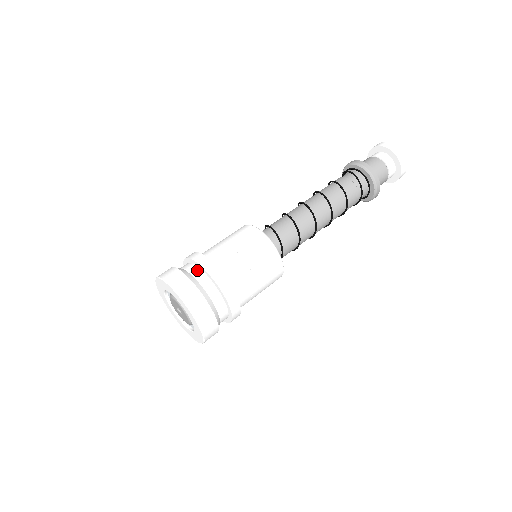
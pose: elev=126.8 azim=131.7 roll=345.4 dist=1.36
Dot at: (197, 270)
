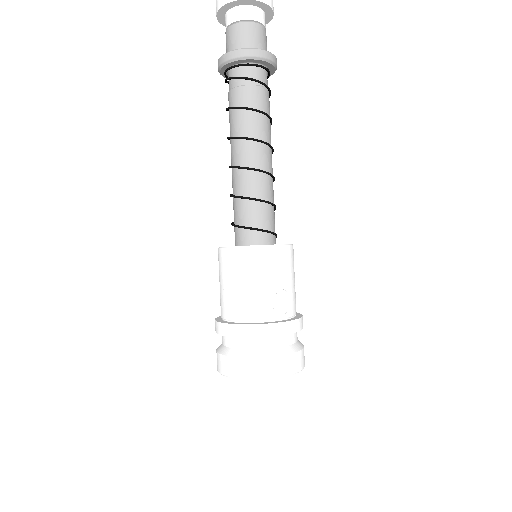
Dot at: (229, 339)
